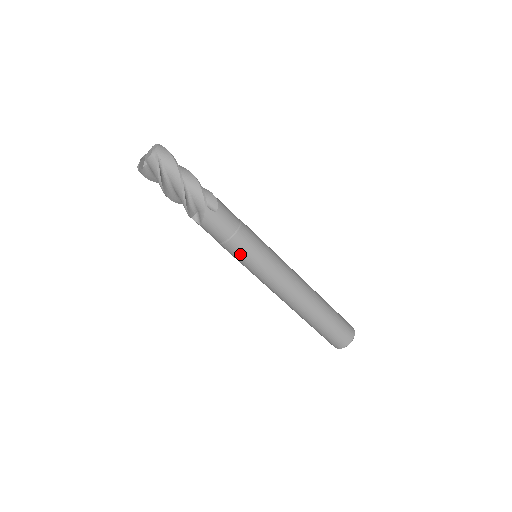
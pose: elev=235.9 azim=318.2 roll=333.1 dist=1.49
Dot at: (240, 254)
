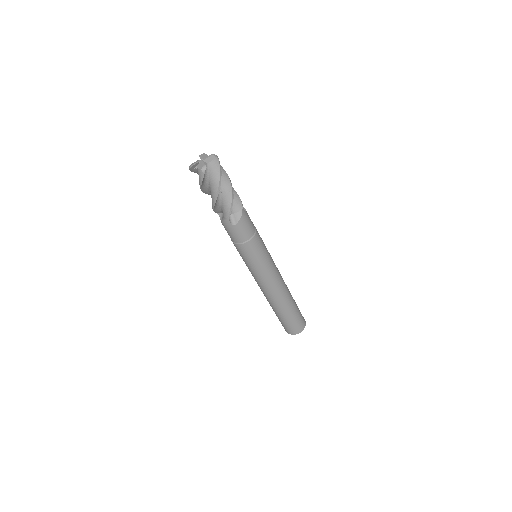
Dot at: (240, 254)
